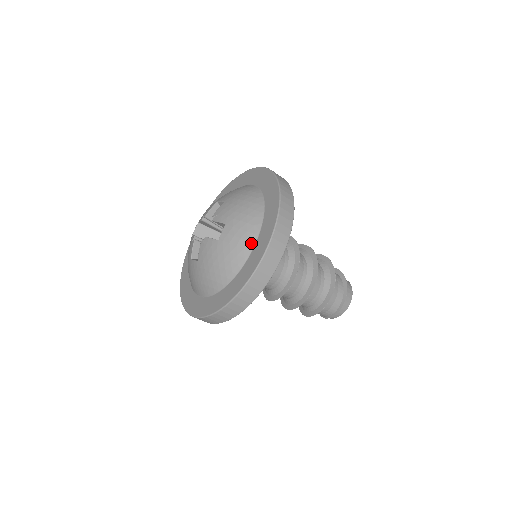
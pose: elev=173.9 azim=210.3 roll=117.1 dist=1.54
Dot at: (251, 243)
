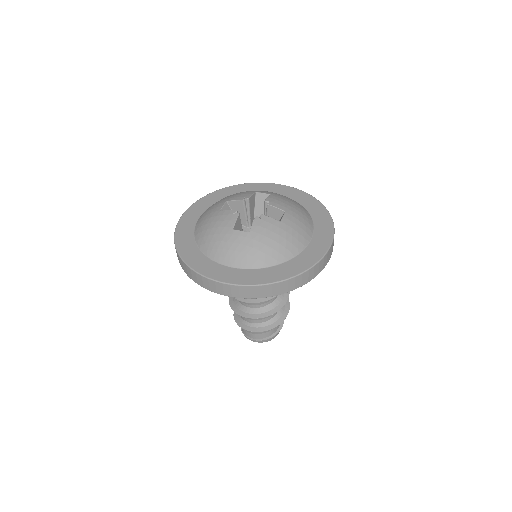
Dot at: (309, 236)
